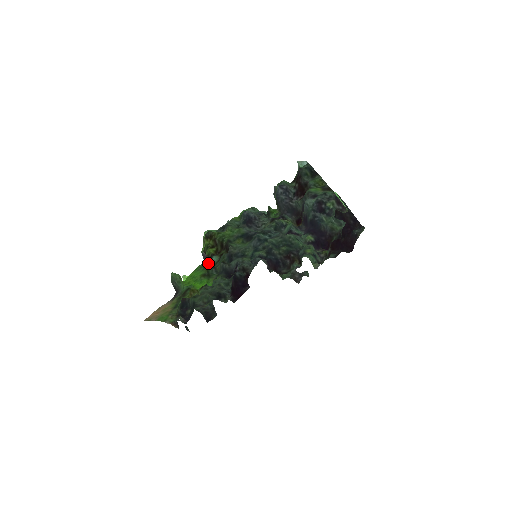
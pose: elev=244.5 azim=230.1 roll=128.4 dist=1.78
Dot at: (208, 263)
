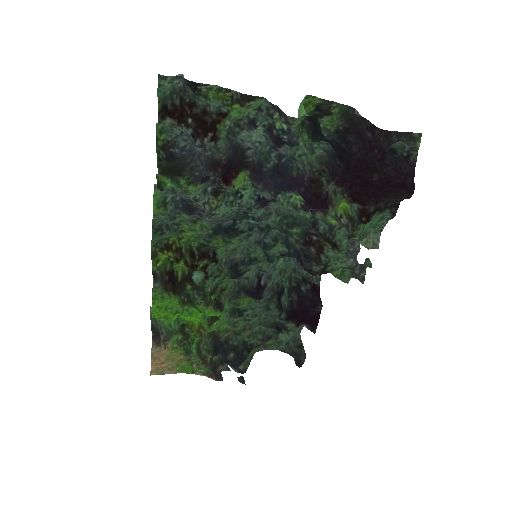
Dot at: (189, 284)
